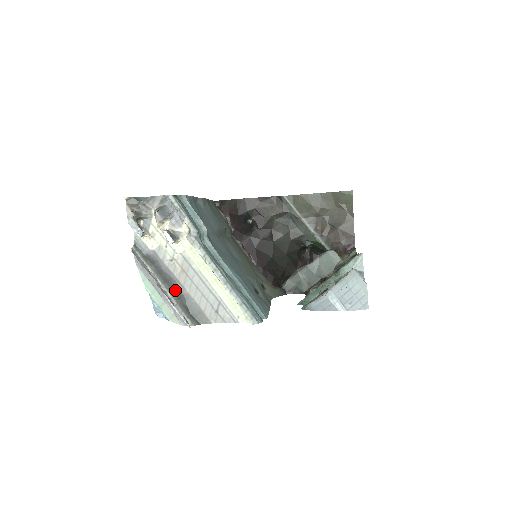
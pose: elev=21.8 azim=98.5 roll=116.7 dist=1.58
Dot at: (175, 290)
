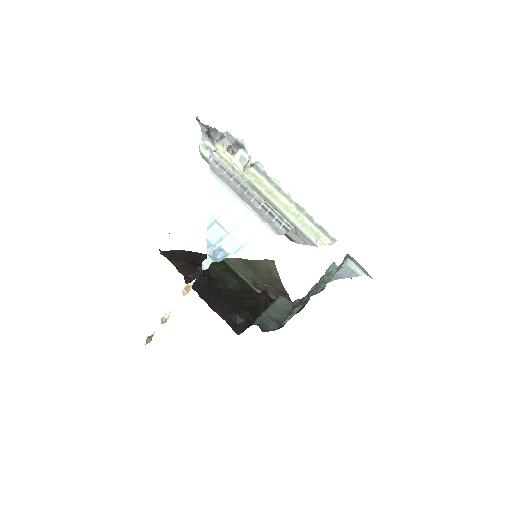
Dot at: occluded
